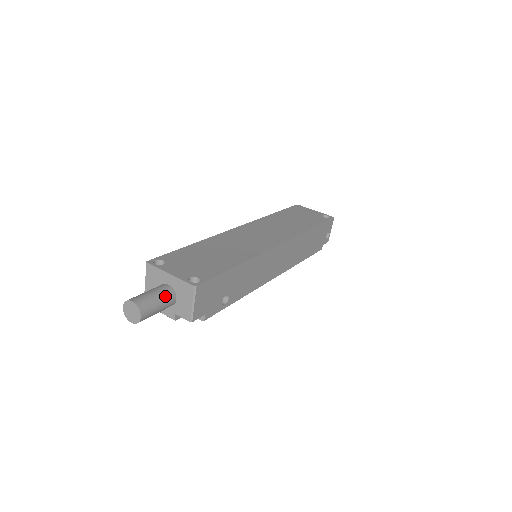
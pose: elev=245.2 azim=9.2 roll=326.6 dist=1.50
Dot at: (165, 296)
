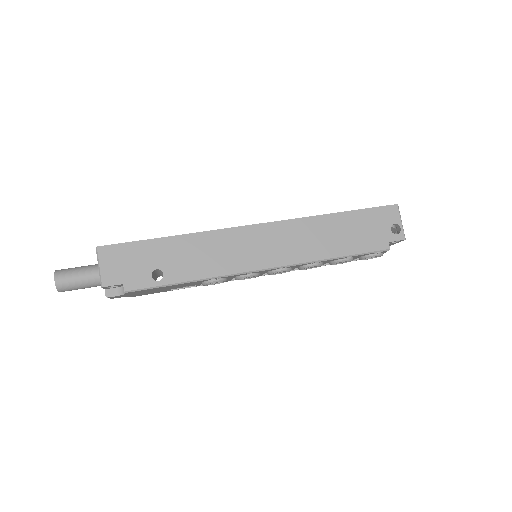
Dot at: (89, 268)
